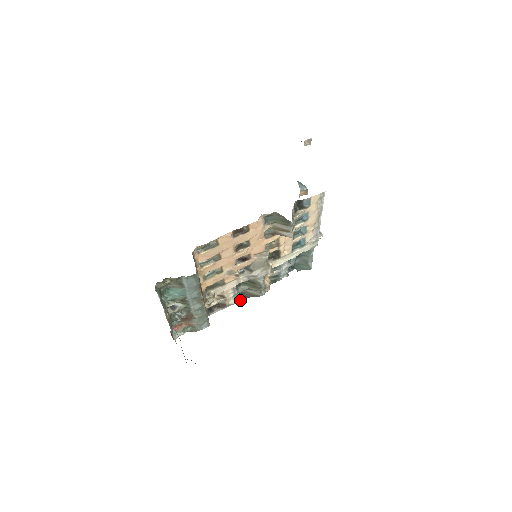
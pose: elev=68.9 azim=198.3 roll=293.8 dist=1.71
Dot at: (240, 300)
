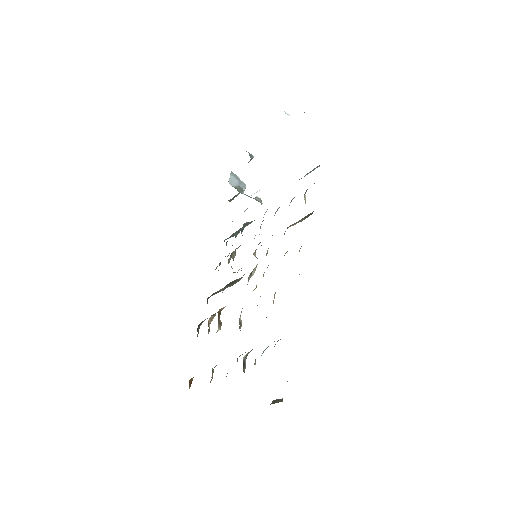
Dot at: (207, 303)
